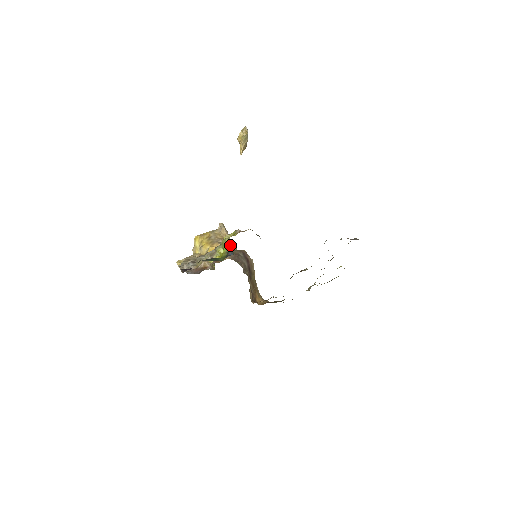
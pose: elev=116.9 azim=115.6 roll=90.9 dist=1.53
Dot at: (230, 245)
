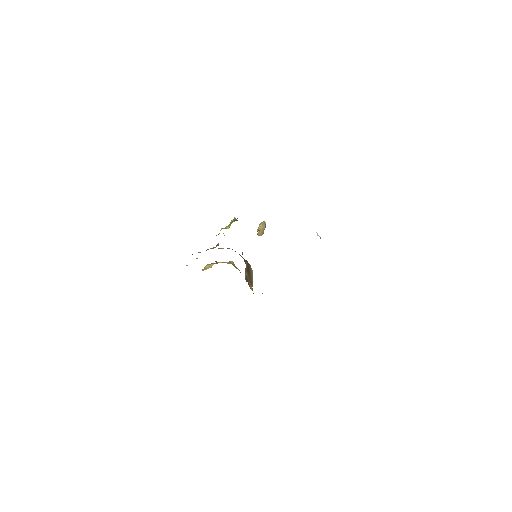
Dot at: (235, 267)
